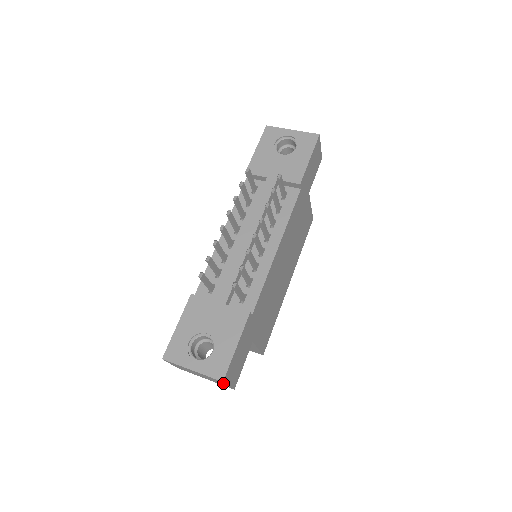
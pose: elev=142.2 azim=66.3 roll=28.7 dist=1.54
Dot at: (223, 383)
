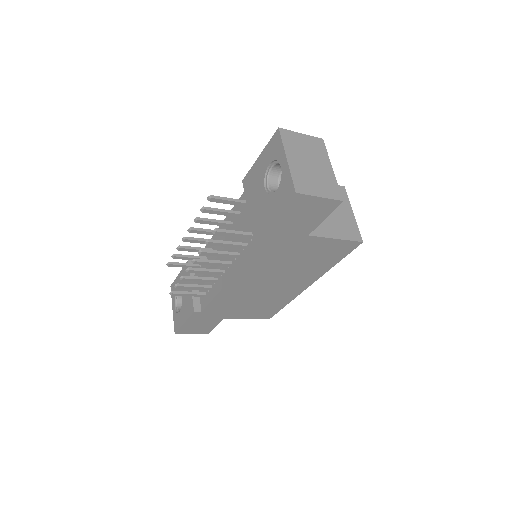
Dot at: occluded
